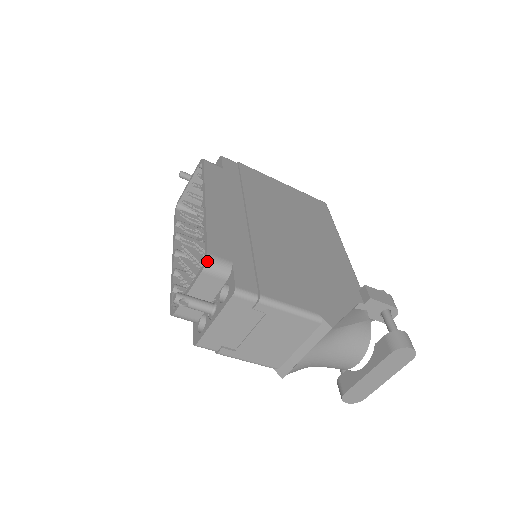
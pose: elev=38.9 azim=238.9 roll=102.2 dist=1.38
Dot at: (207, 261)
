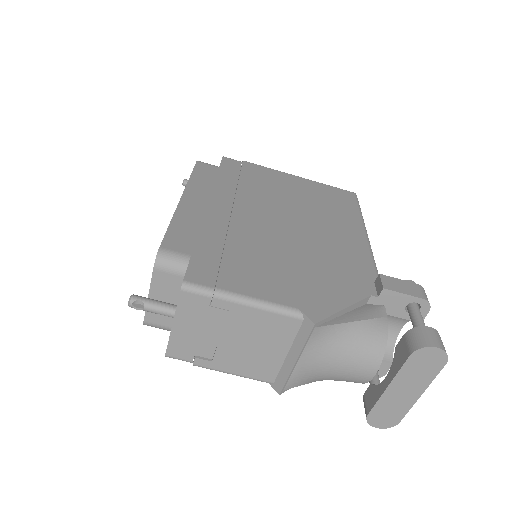
Dot at: (158, 256)
